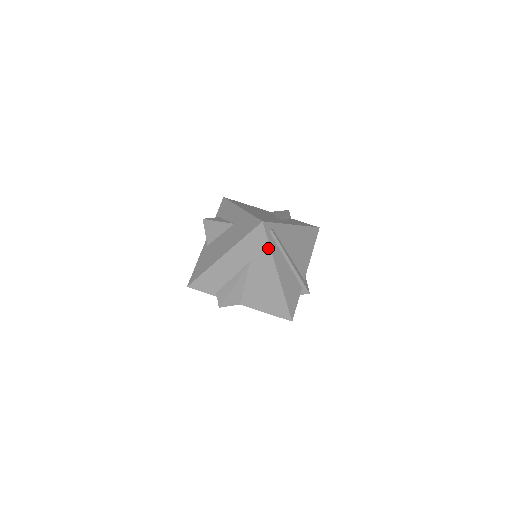
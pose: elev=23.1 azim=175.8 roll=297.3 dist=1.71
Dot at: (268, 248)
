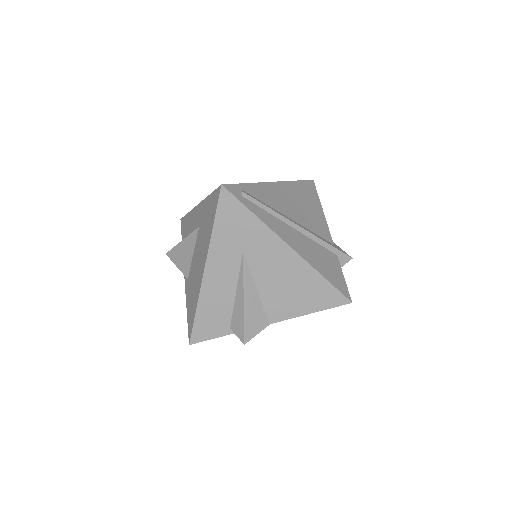
Dot at: (253, 218)
